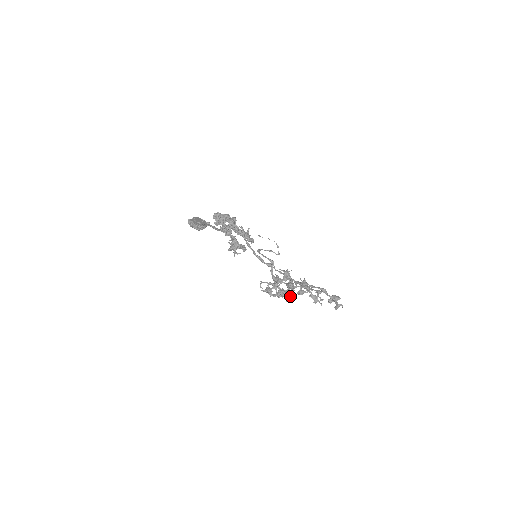
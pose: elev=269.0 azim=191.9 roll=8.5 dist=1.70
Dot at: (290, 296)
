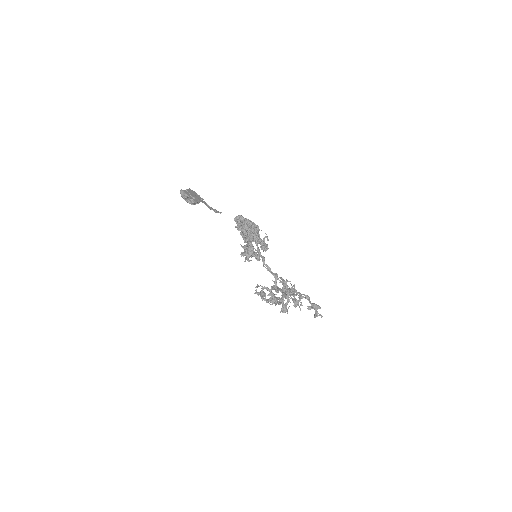
Dot at: (286, 308)
